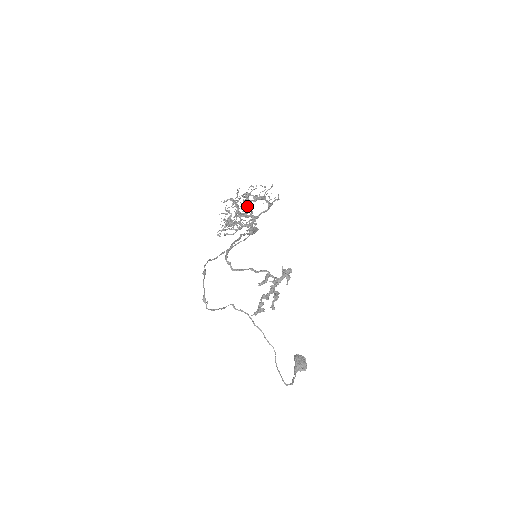
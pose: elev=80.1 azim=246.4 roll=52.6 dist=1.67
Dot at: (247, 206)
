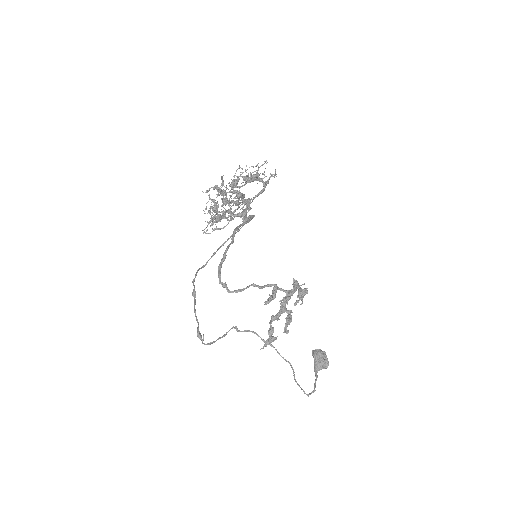
Dot at: (237, 196)
